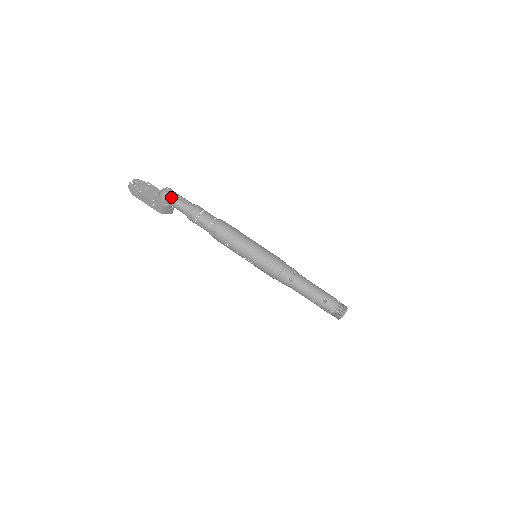
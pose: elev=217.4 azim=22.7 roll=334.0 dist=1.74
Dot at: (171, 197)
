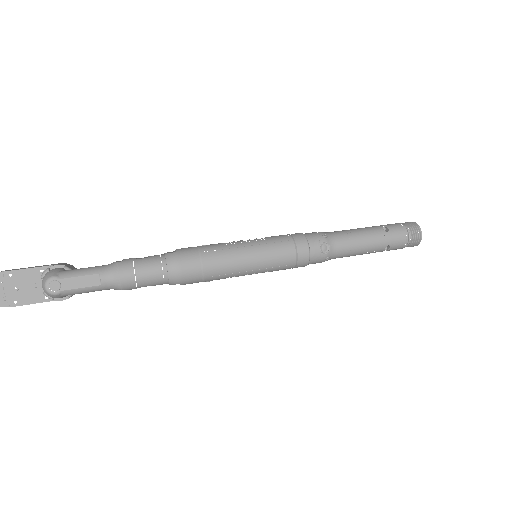
Dot at: (70, 292)
